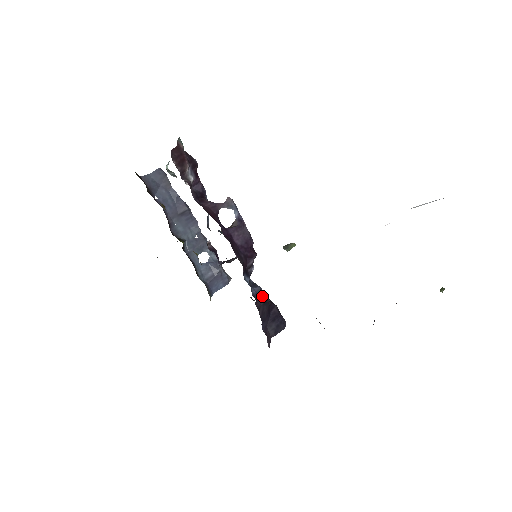
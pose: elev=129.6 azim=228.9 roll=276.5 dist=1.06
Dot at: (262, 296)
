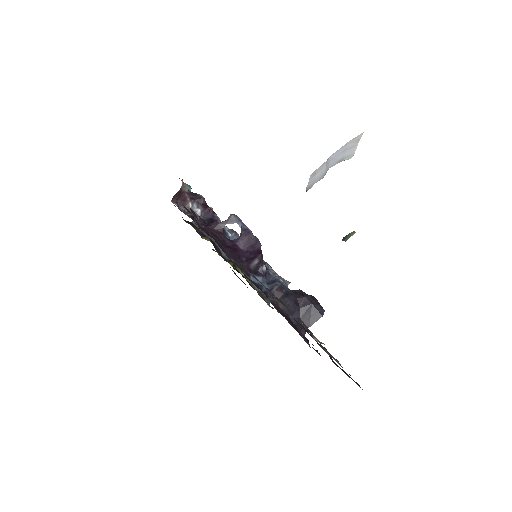
Dot at: (278, 290)
